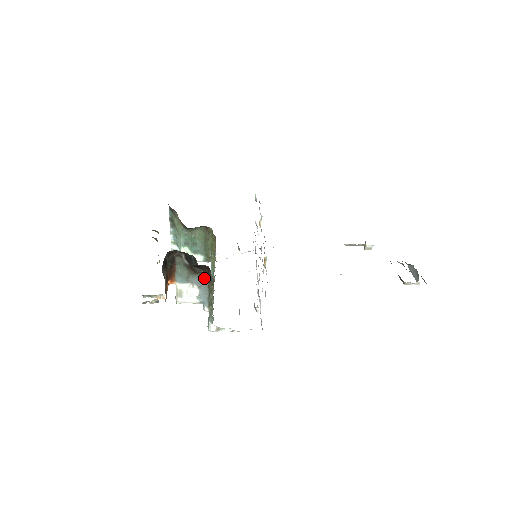
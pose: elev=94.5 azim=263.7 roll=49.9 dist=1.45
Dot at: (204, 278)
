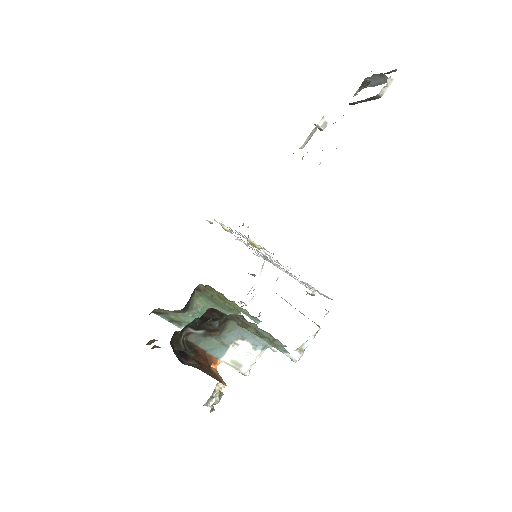
Dot at: (234, 326)
